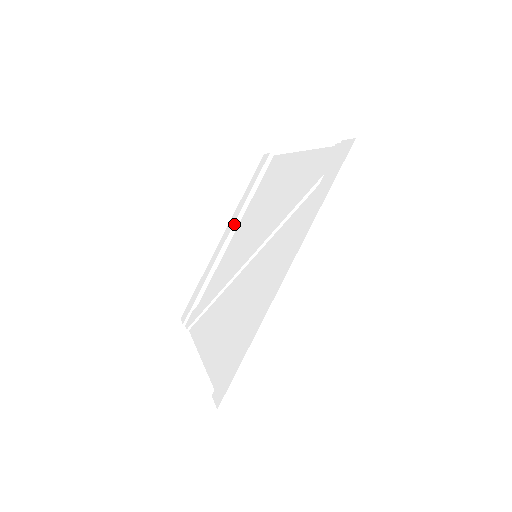
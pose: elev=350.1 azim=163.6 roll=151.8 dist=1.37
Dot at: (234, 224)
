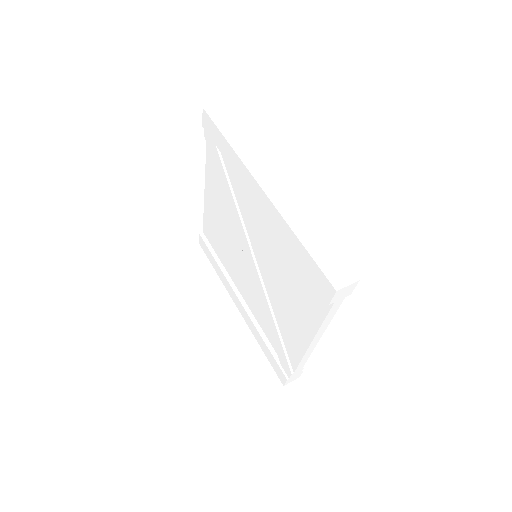
Dot at: (232, 287)
